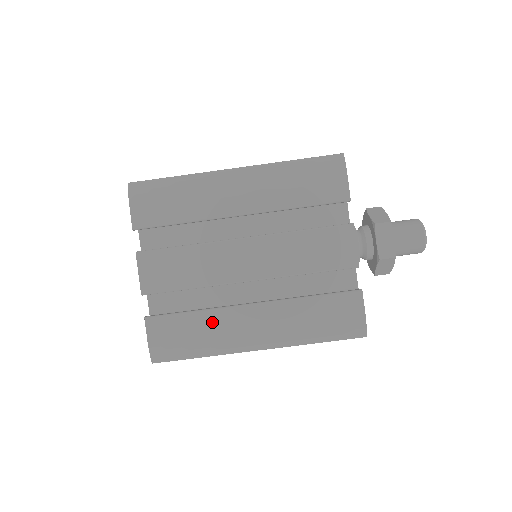
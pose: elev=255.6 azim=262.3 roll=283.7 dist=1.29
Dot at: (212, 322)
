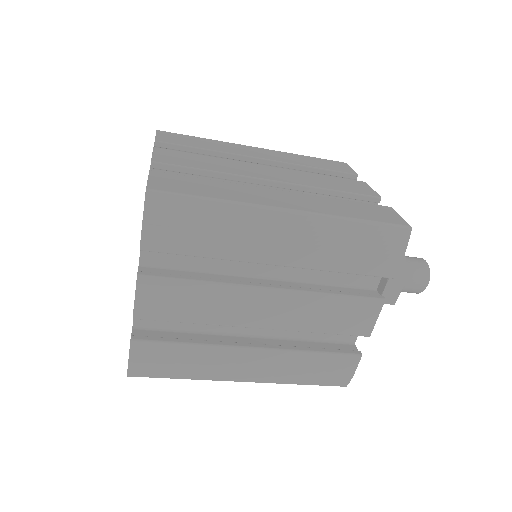
Dot at: (205, 356)
